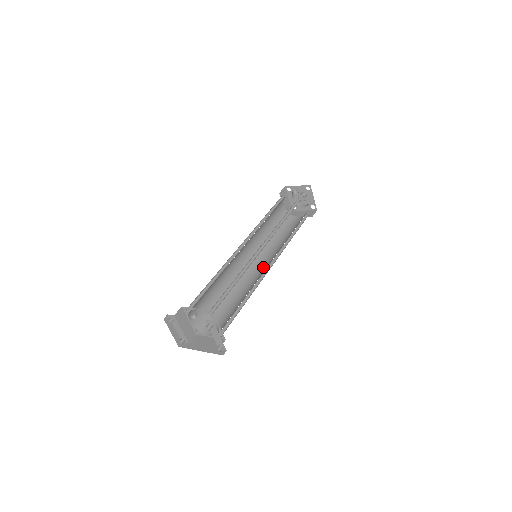
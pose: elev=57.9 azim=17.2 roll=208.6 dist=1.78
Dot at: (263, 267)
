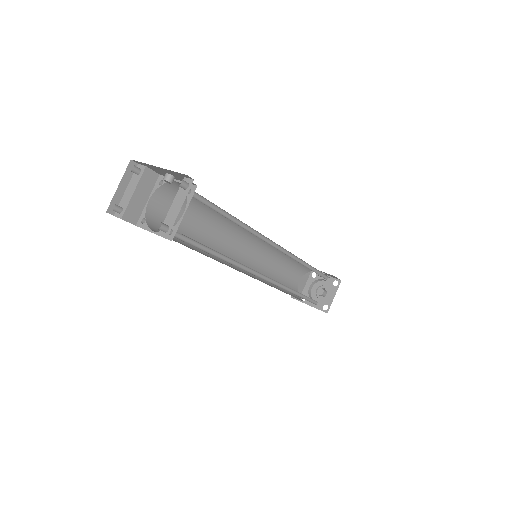
Dot at: occluded
